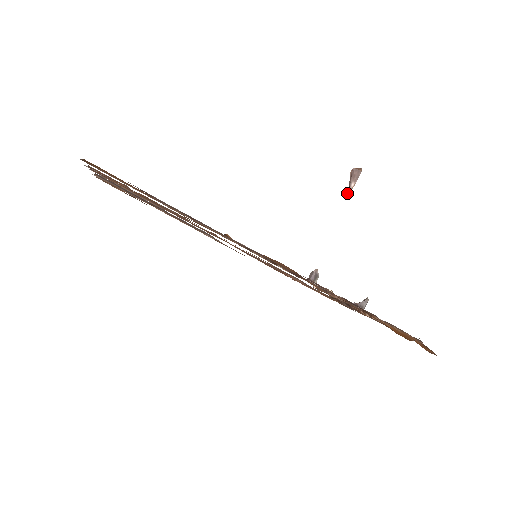
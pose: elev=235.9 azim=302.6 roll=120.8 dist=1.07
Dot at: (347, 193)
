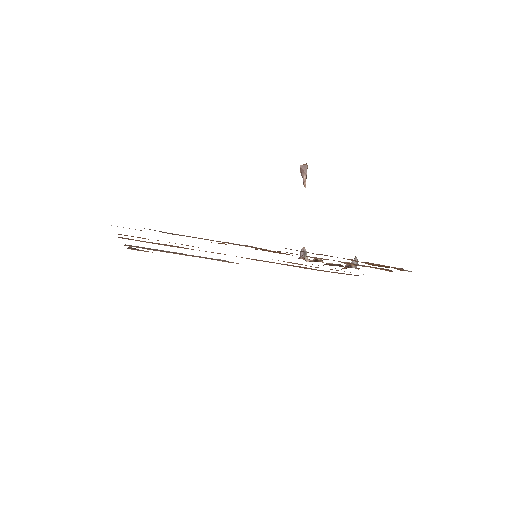
Dot at: occluded
